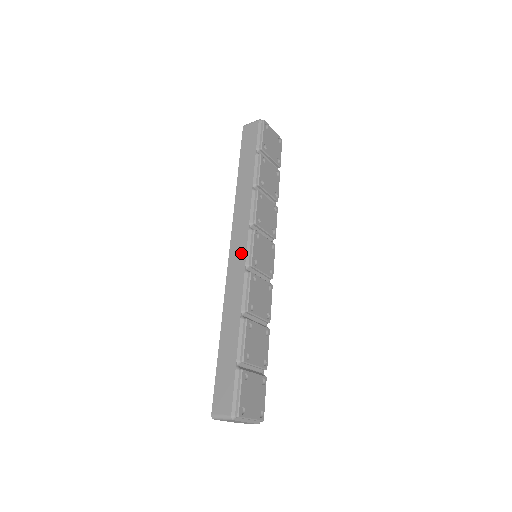
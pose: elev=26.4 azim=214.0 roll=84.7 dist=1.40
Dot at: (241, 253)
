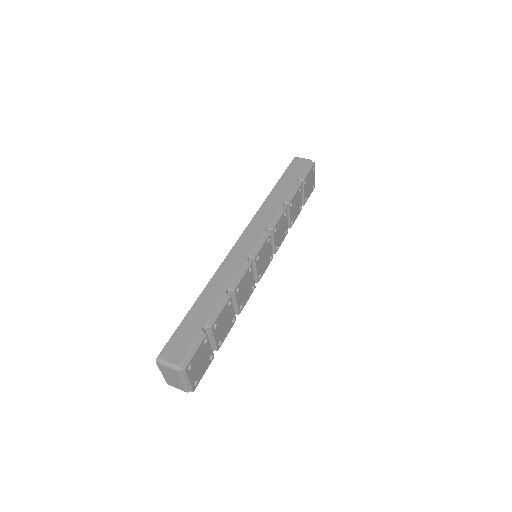
Dot at: (250, 244)
